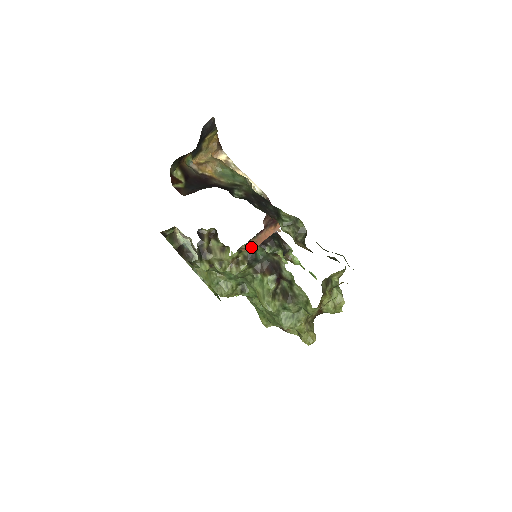
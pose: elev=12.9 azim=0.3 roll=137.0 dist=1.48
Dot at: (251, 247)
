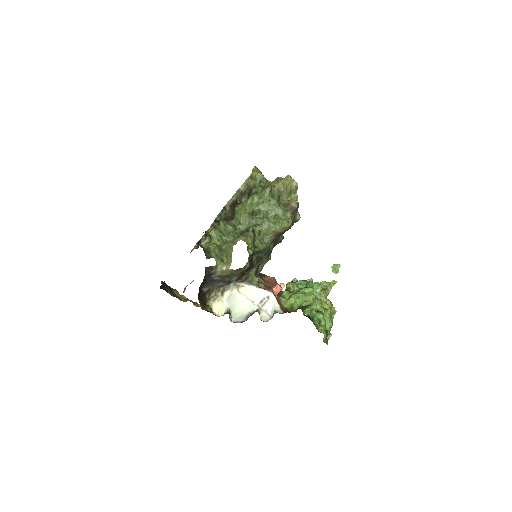
Dot at: occluded
